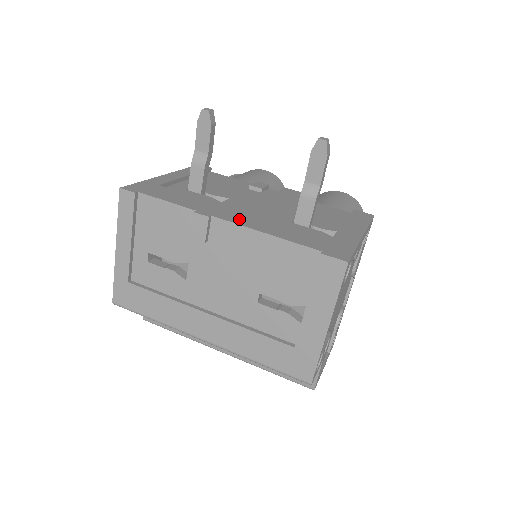
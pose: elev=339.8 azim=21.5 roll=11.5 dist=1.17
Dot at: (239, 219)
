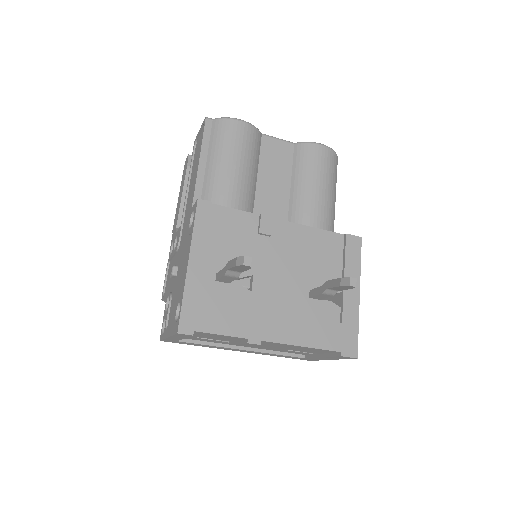
Dot at: (280, 333)
